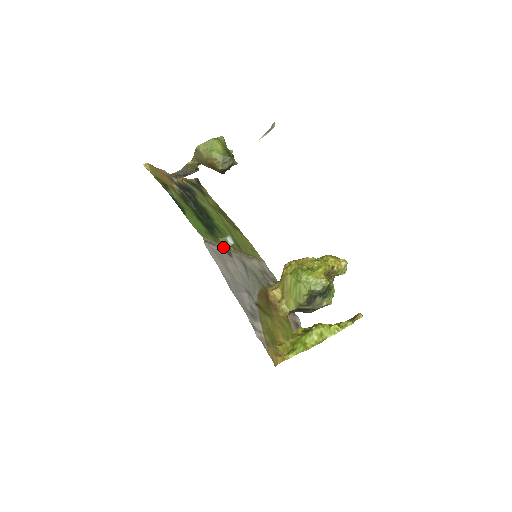
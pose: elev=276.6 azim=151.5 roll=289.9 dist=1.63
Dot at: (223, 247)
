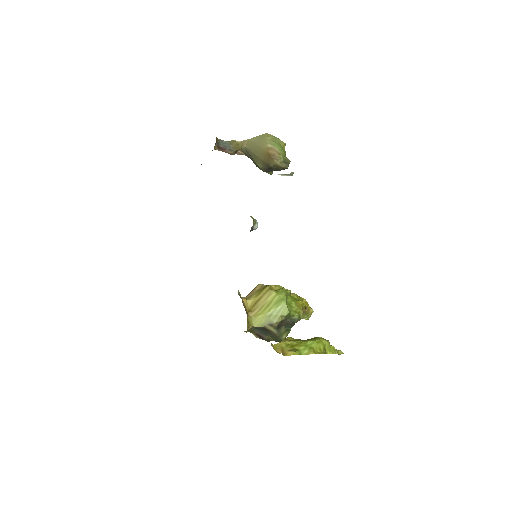
Dot at: occluded
